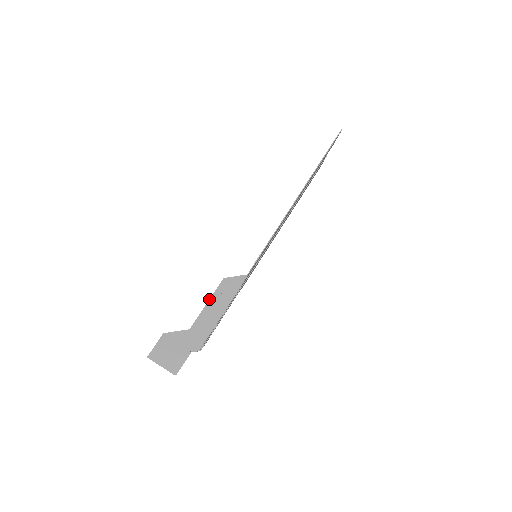
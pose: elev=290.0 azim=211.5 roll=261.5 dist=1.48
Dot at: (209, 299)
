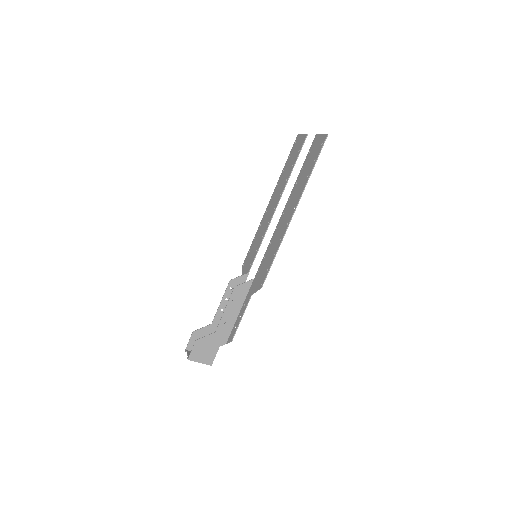
Dot at: (226, 306)
